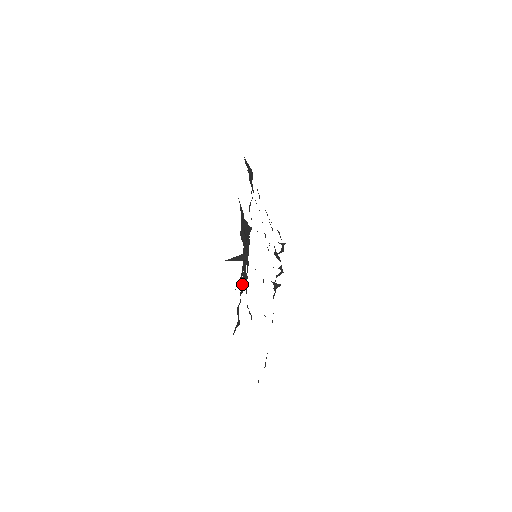
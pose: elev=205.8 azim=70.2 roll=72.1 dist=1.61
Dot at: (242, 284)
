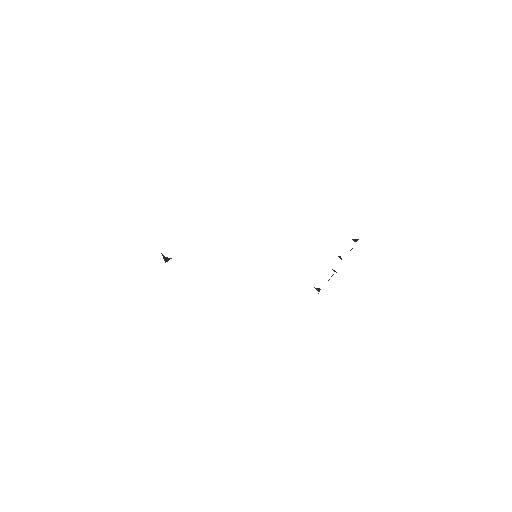
Dot at: occluded
